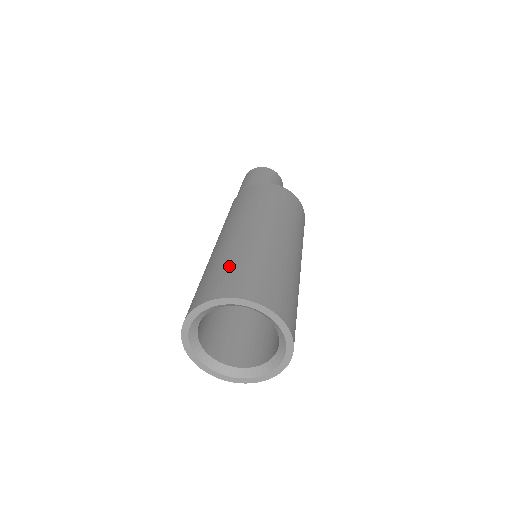
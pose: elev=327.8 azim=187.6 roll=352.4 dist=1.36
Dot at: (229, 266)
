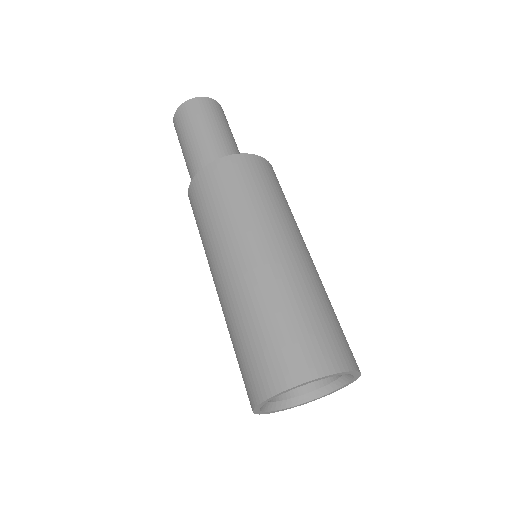
Dot at: (315, 318)
